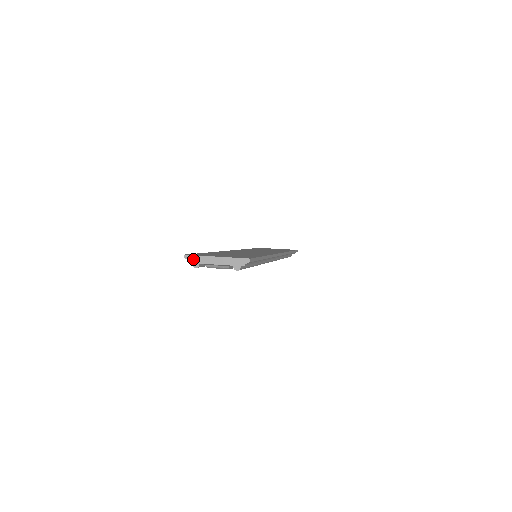
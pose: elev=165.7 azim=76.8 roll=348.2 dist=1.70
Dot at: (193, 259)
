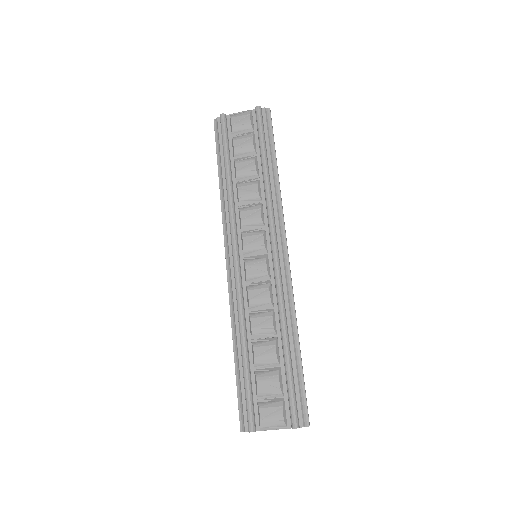
Dot at: occluded
